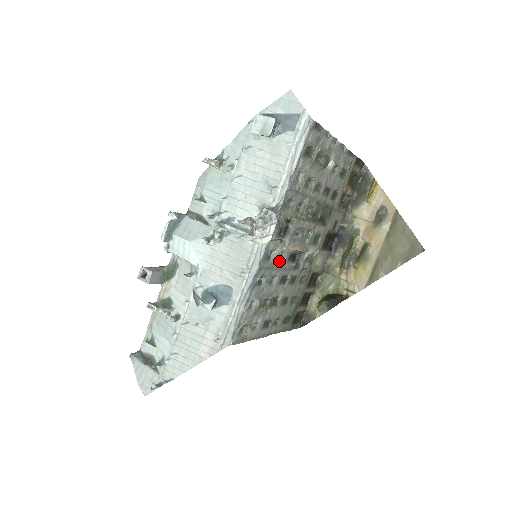
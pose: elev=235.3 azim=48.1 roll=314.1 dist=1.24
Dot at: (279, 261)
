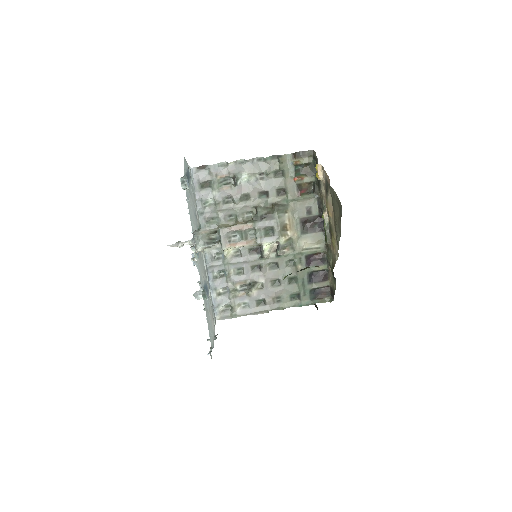
Dot at: (237, 257)
